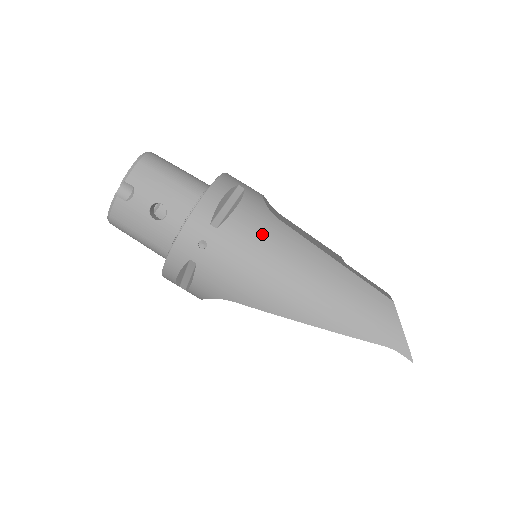
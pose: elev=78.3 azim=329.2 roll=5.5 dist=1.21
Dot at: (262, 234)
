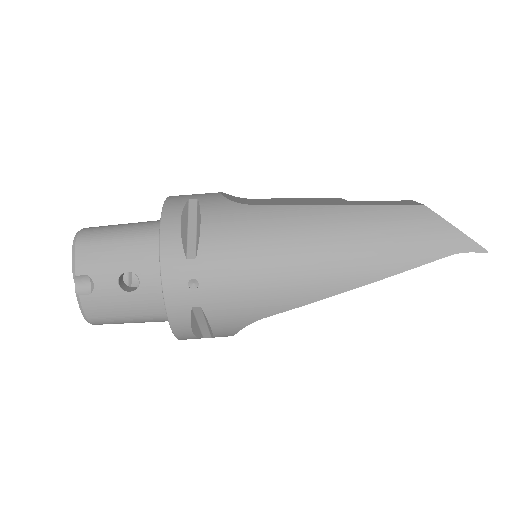
Dot at: (245, 232)
